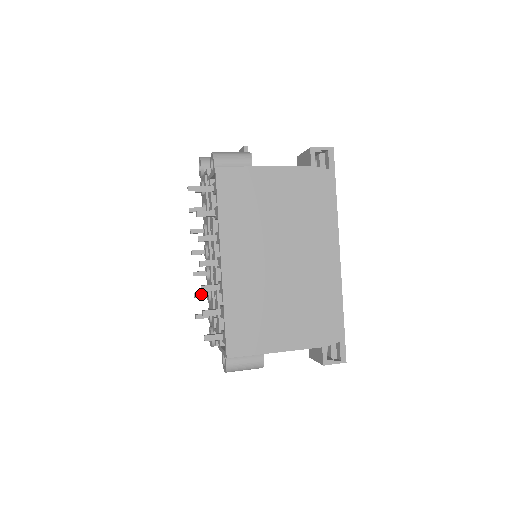
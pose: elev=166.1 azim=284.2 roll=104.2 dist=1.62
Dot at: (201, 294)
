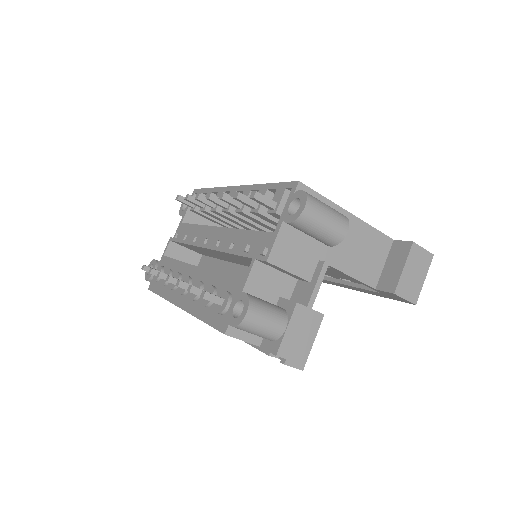
Dot at: (199, 289)
